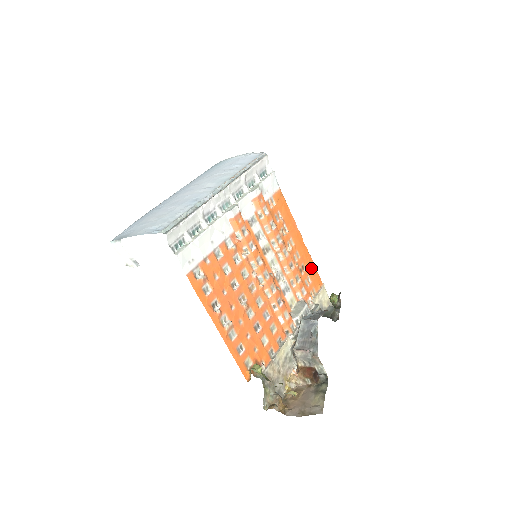
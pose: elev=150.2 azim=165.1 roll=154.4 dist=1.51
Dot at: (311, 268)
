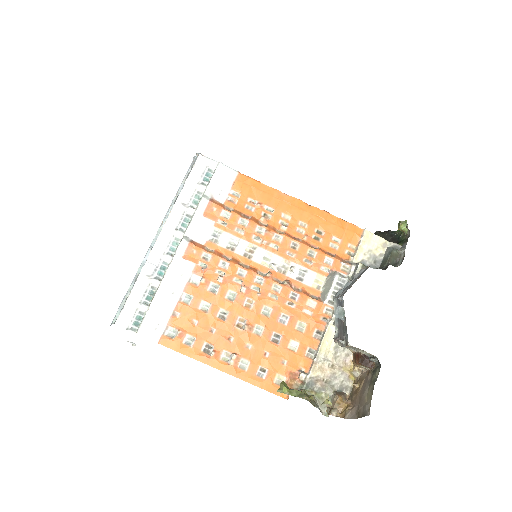
Dot at: (333, 225)
